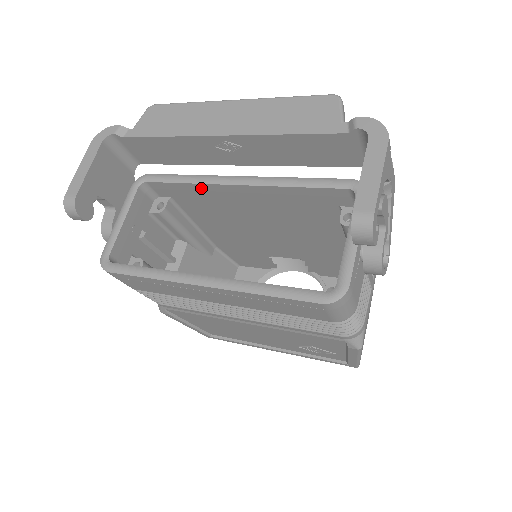
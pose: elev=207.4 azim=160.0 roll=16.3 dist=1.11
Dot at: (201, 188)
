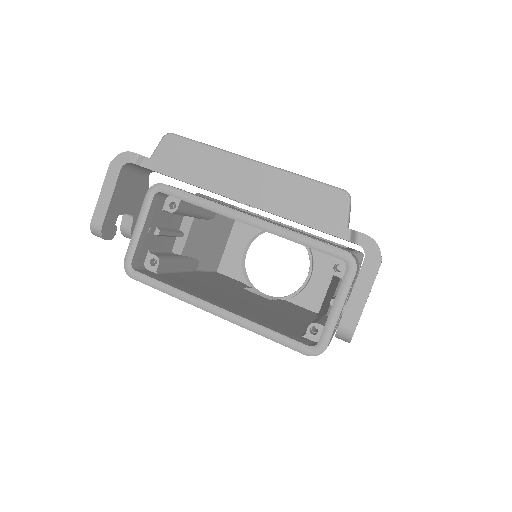
Dot at: occluded
